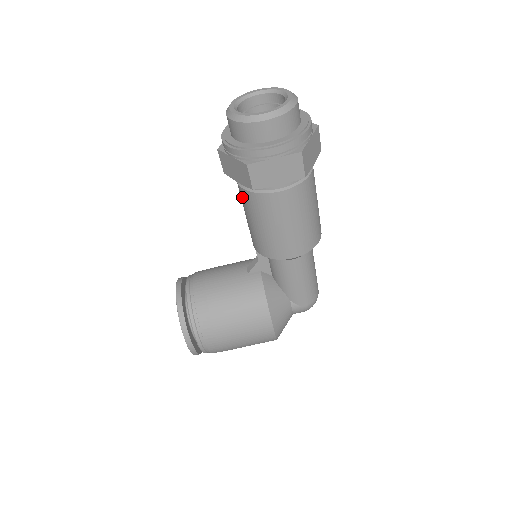
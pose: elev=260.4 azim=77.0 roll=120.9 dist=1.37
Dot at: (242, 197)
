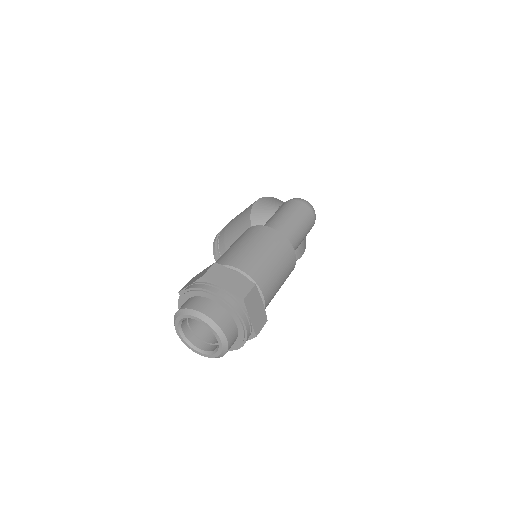
Dot at: occluded
